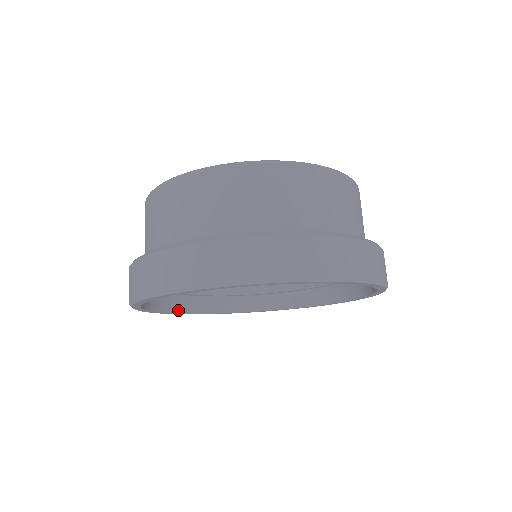
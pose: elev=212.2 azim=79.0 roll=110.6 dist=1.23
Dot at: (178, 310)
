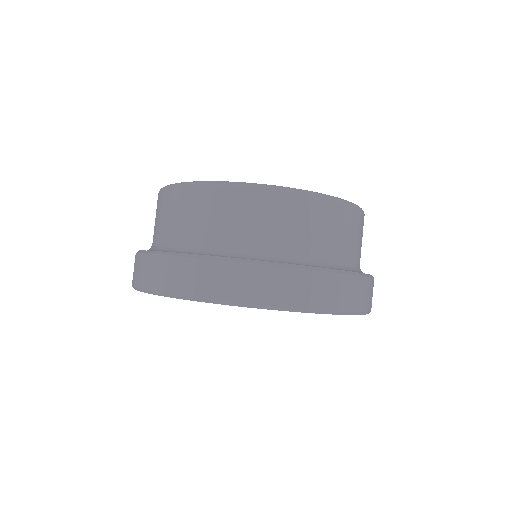
Dot at: occluded
